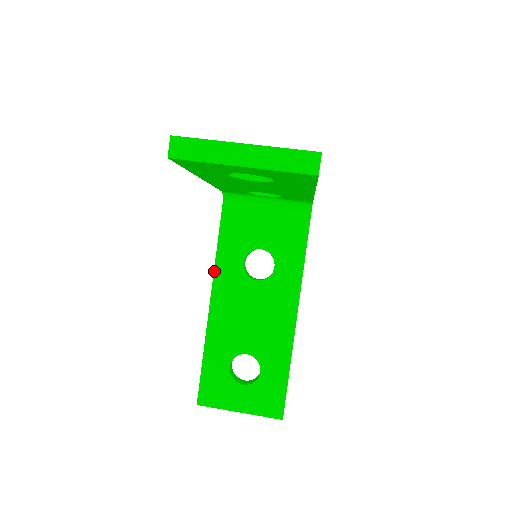
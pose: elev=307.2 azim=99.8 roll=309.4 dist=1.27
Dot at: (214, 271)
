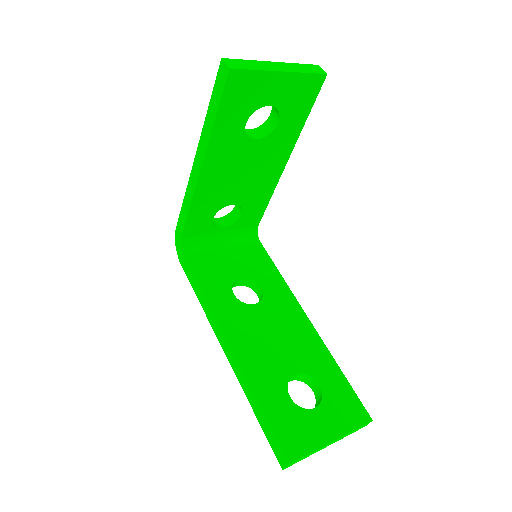
Dot at: (212, 312)
